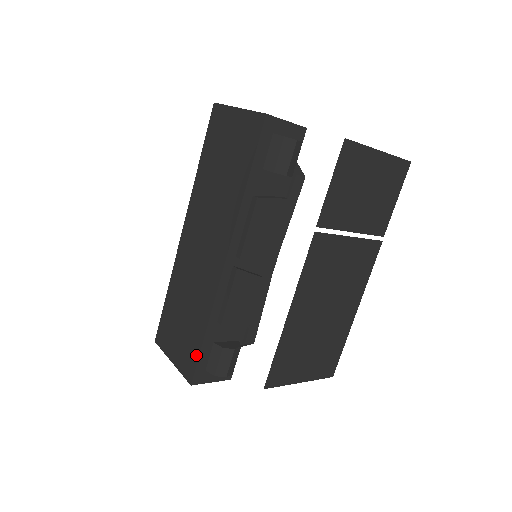
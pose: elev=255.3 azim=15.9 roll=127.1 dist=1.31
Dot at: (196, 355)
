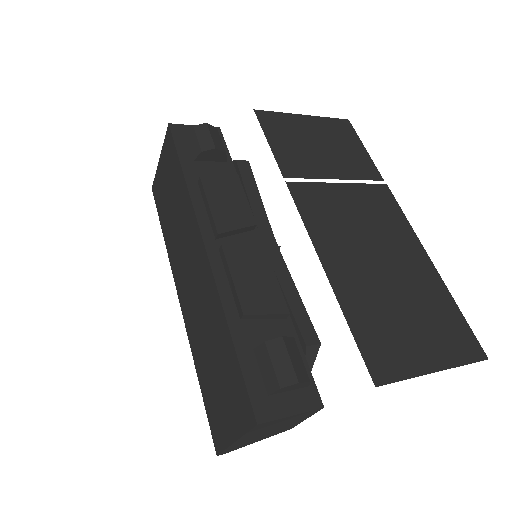
Dot at: (240, 377)
